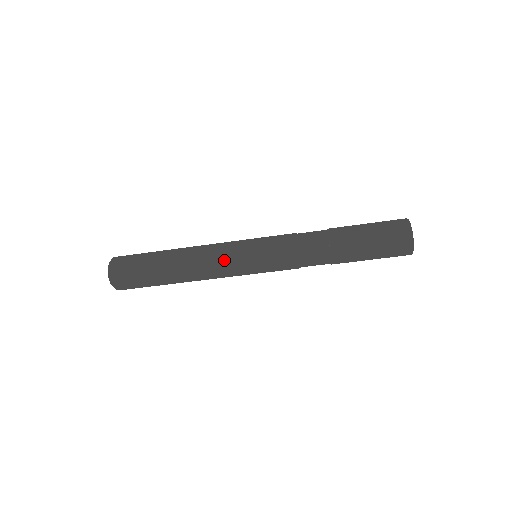
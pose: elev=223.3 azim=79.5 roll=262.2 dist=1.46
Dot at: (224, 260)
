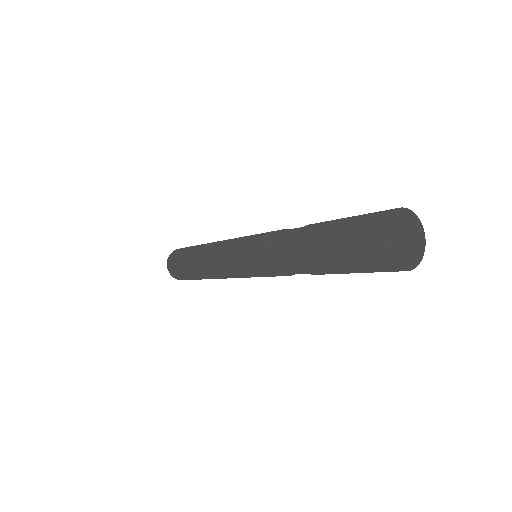
Dot at: (224, 270)
